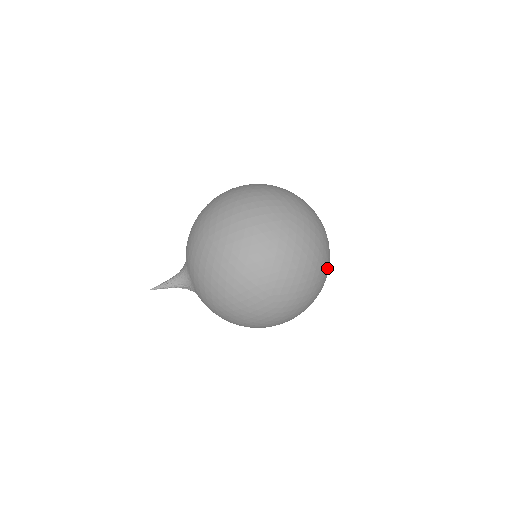
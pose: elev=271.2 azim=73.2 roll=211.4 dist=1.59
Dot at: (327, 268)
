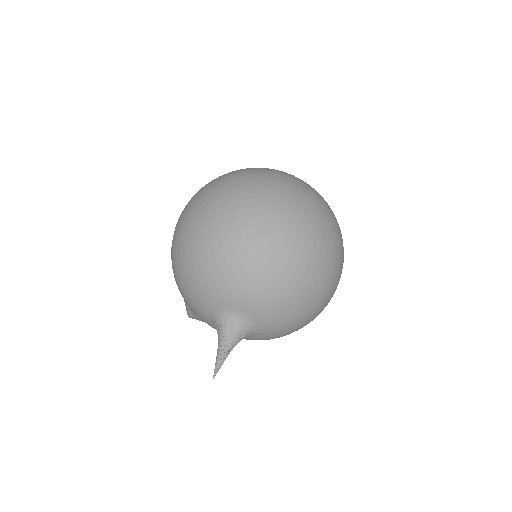
Dot at: occluded
